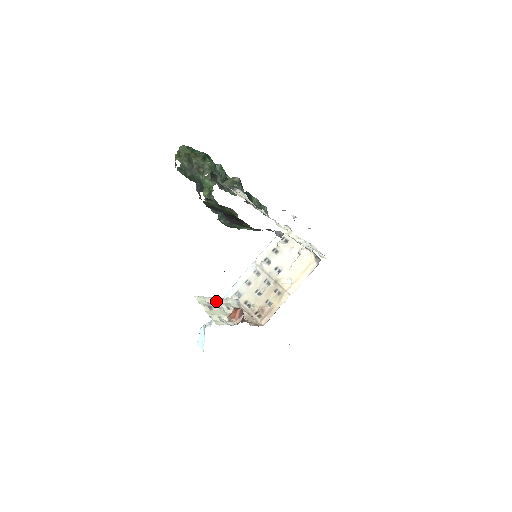
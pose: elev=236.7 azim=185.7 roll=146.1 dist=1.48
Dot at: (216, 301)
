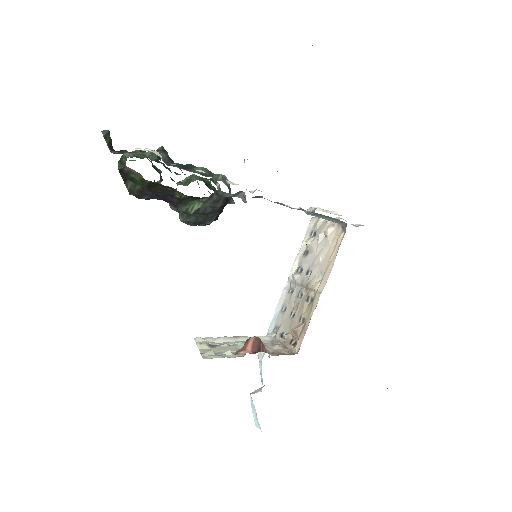
Dot at: (231, 340)
